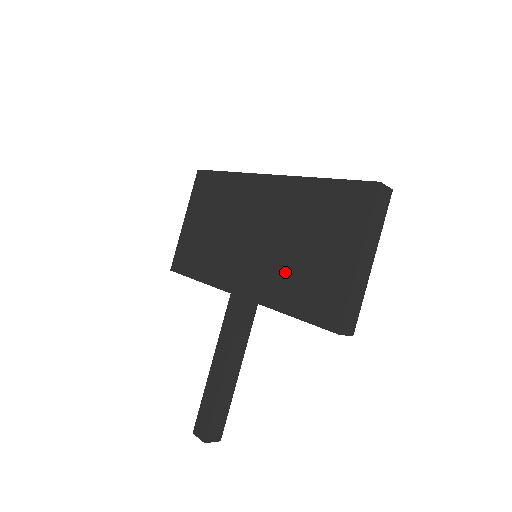
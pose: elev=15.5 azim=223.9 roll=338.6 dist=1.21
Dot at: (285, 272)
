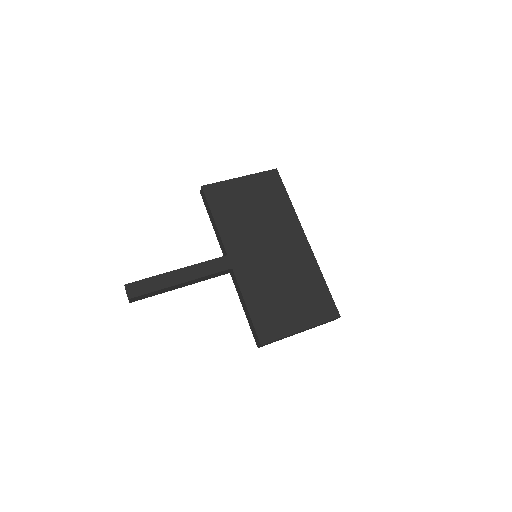
Dot at: (266, 289)
